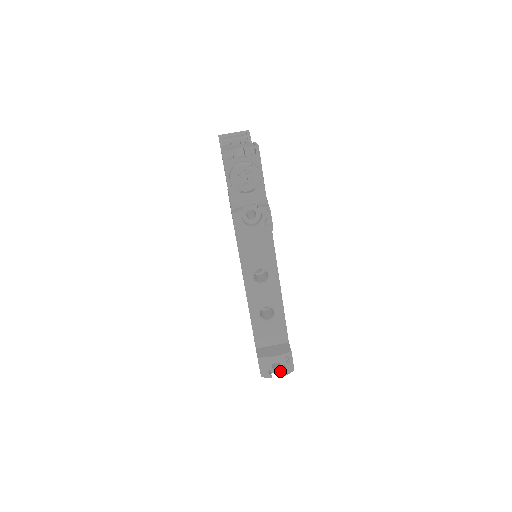
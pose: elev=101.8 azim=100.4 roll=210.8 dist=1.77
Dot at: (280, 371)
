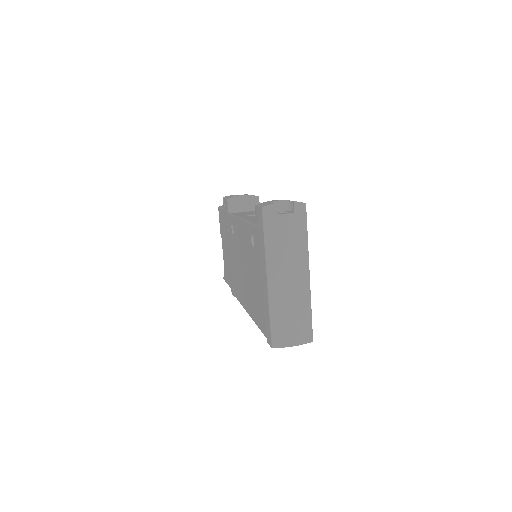
Dot at: (290, 213)
